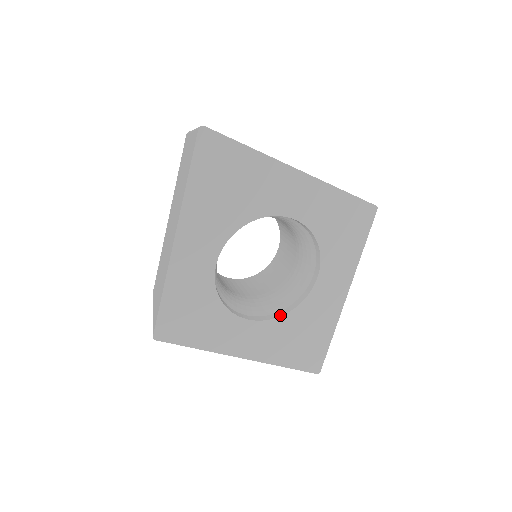
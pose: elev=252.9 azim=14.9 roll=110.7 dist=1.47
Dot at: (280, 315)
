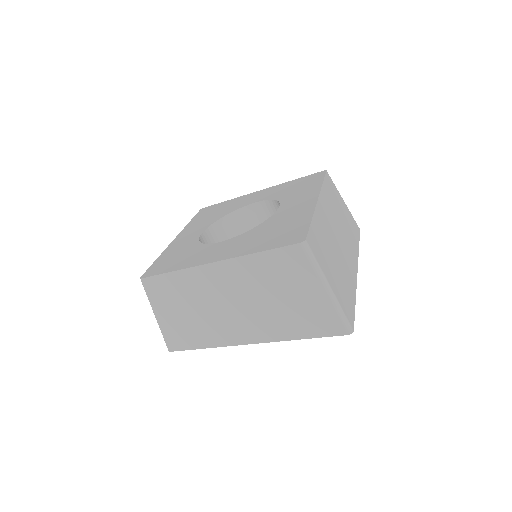
Dot at: occluded
